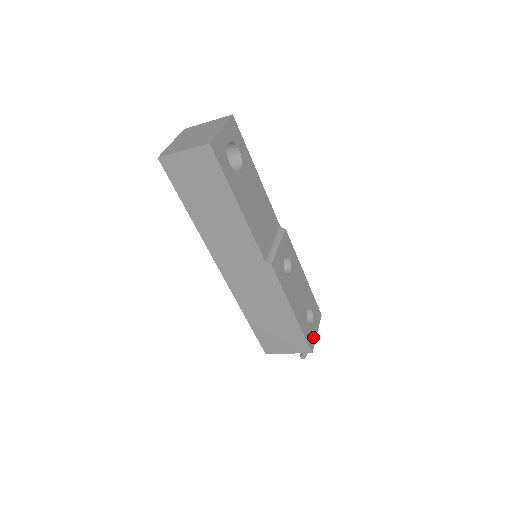
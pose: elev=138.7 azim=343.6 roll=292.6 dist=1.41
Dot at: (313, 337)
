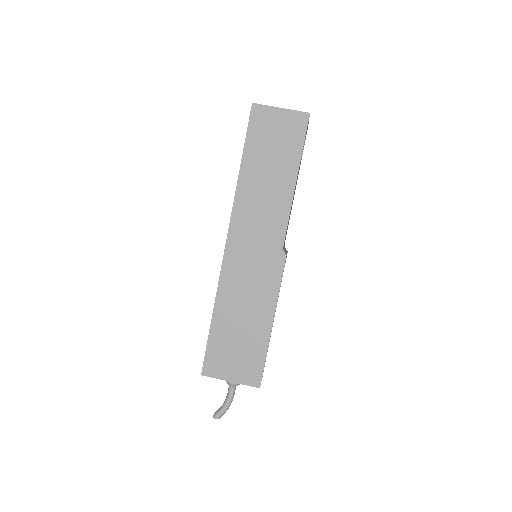
Dot at: occluded
